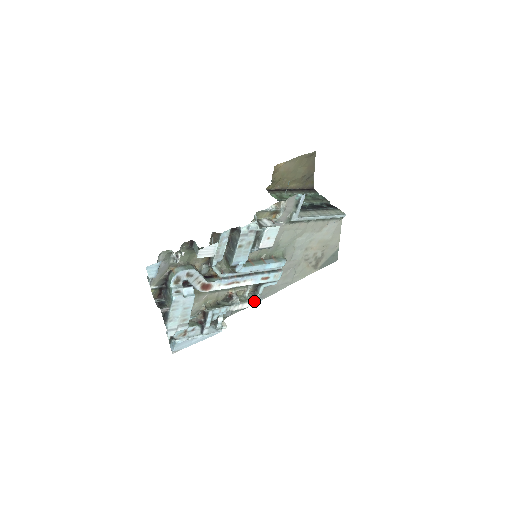
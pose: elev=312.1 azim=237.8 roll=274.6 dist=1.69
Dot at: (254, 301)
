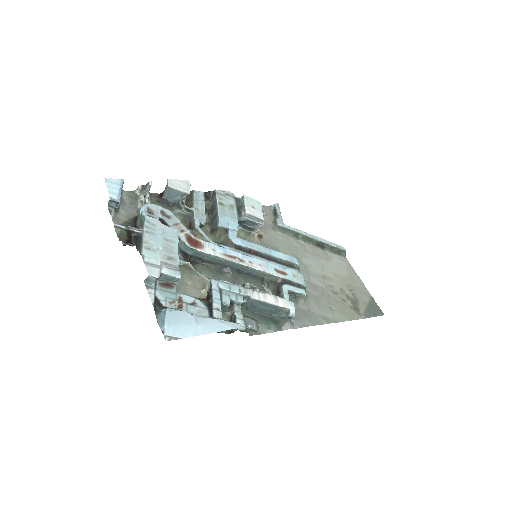
Dot at: (281, 299)
